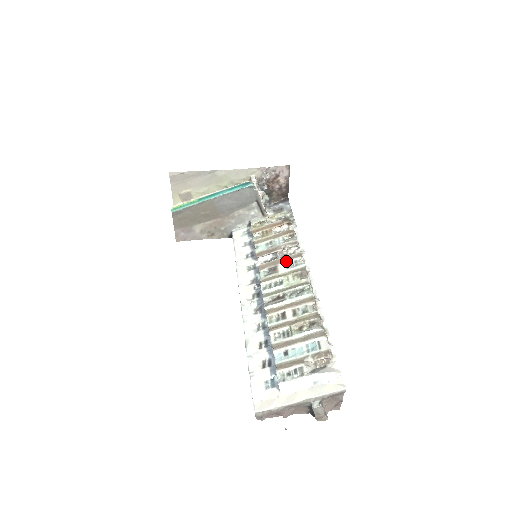
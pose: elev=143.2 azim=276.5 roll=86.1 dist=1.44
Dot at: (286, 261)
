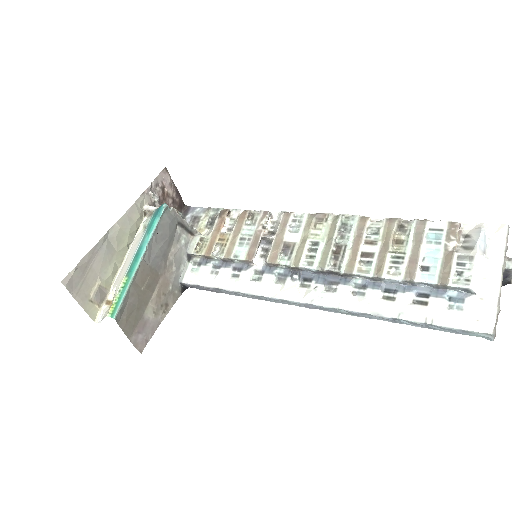
Dot at: (286, 230)
